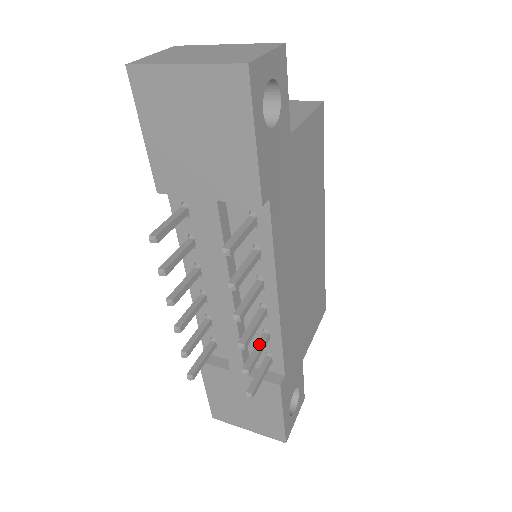
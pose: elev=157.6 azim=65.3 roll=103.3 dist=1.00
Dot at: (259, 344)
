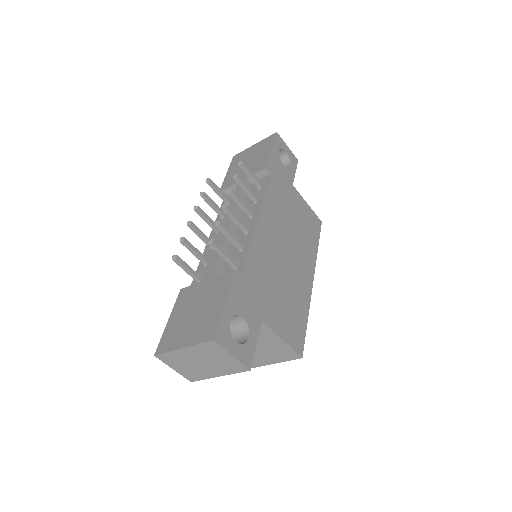
Dot at: (234, 238)
